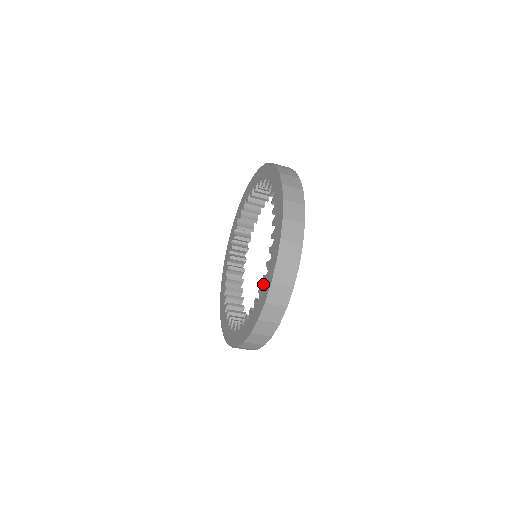
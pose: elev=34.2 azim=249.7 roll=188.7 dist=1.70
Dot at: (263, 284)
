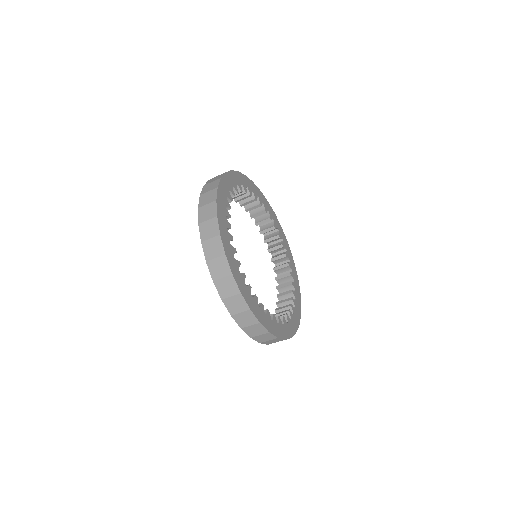
Dot at: occluded
